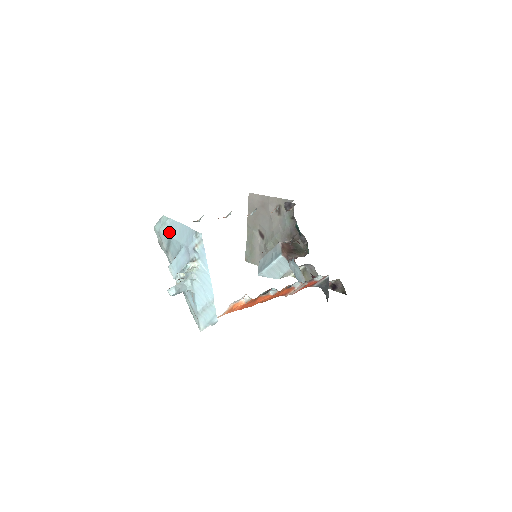
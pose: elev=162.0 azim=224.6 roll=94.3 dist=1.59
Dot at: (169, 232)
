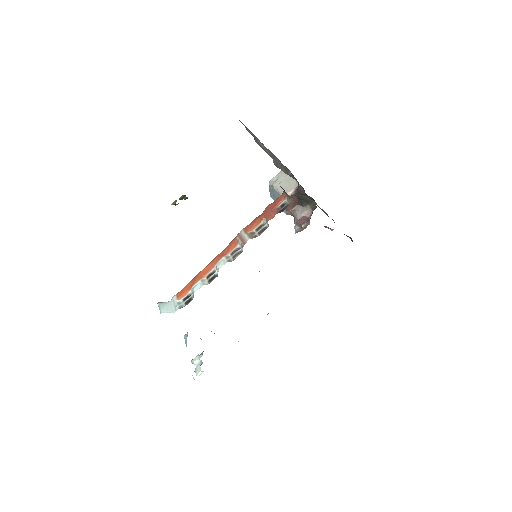
Dot at: occluded
